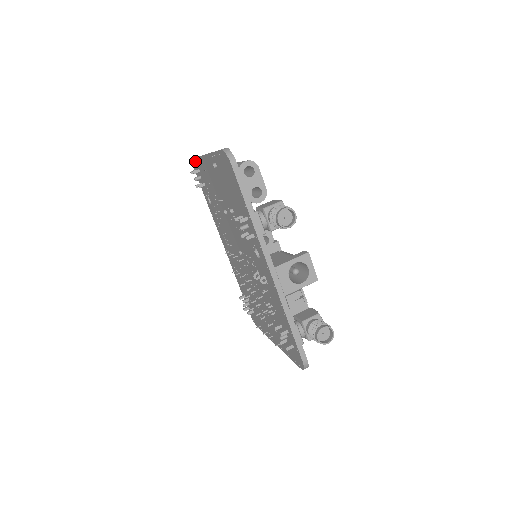
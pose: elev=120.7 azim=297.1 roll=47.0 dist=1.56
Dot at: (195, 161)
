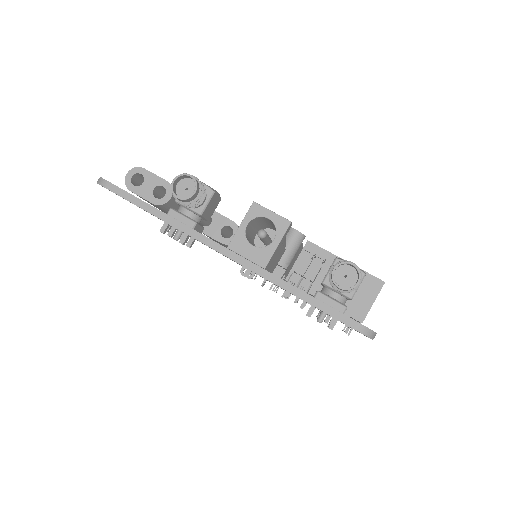
Dot at: occluded
